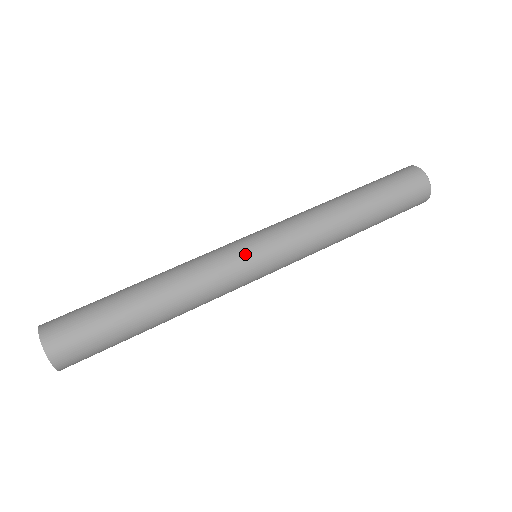
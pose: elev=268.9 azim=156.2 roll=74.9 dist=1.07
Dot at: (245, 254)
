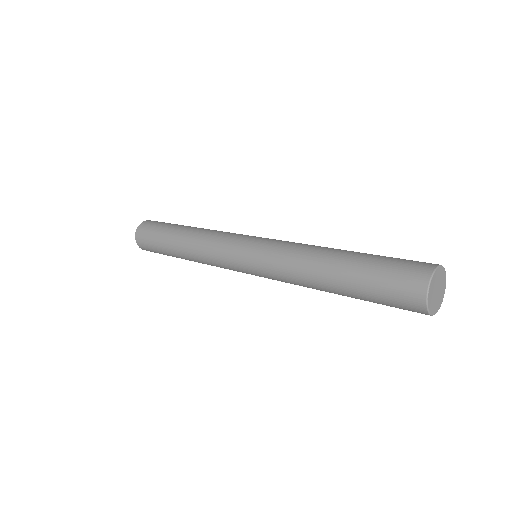
Dot at: (236, 268)
